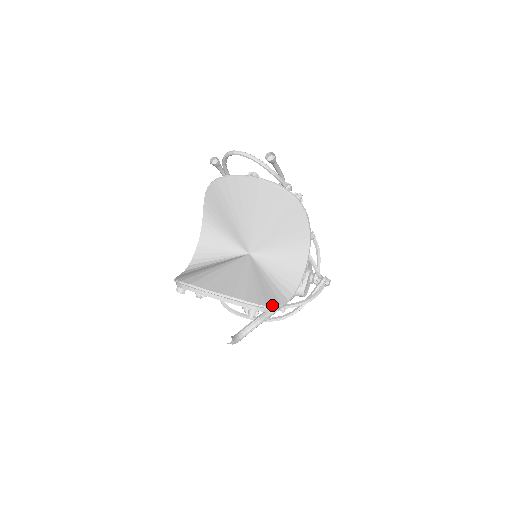
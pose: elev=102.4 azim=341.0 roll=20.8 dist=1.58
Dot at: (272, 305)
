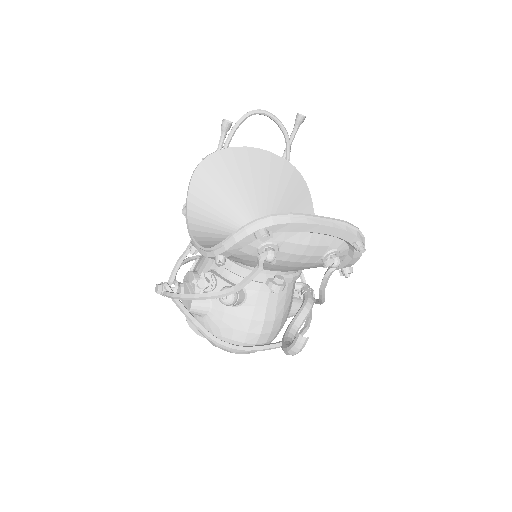
Dot at: occluded
